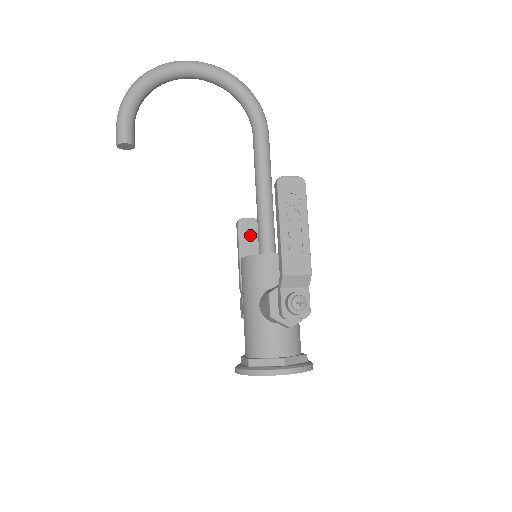
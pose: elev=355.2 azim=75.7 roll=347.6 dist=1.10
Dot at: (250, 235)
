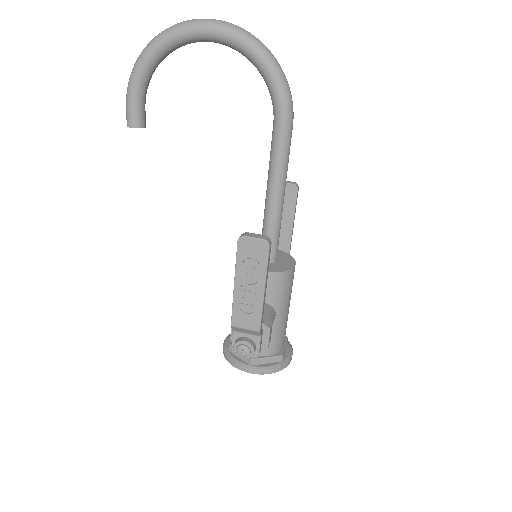
Dot at: (286, 201)
